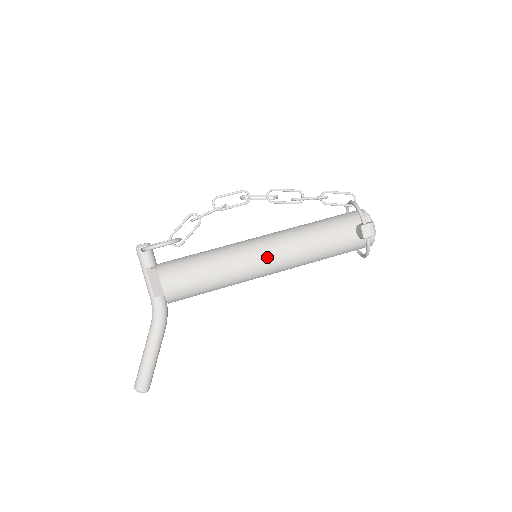
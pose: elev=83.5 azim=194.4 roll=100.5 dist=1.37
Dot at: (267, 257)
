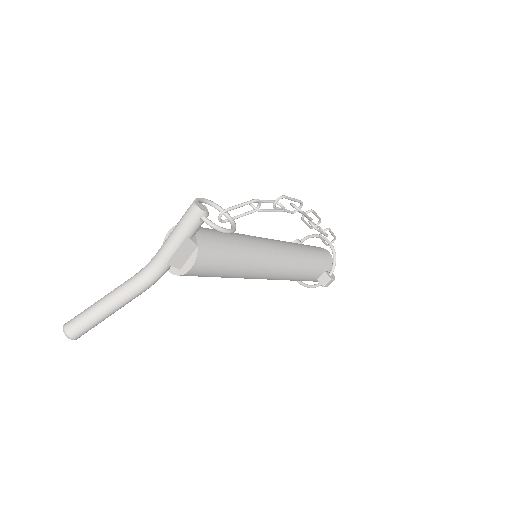
Dot at: (271, 273)
